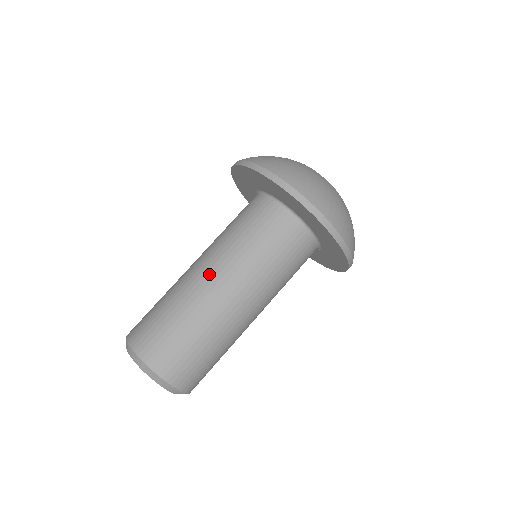
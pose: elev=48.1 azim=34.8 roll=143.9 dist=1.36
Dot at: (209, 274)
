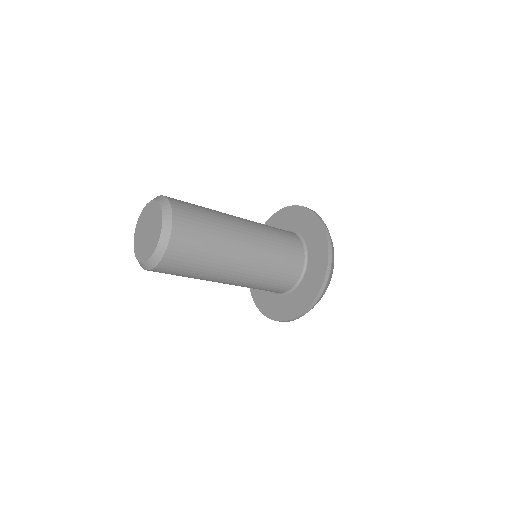
Dot at: (238, 217)
